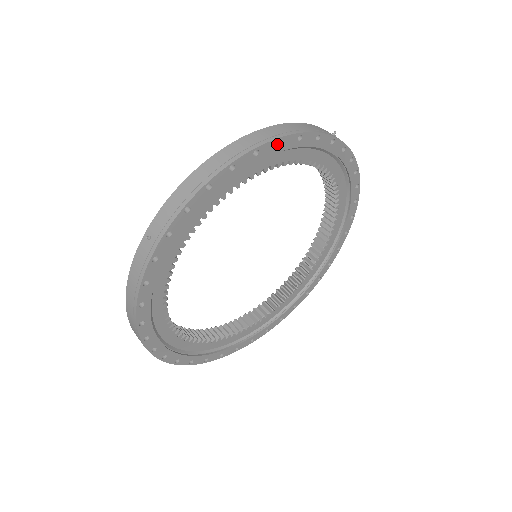
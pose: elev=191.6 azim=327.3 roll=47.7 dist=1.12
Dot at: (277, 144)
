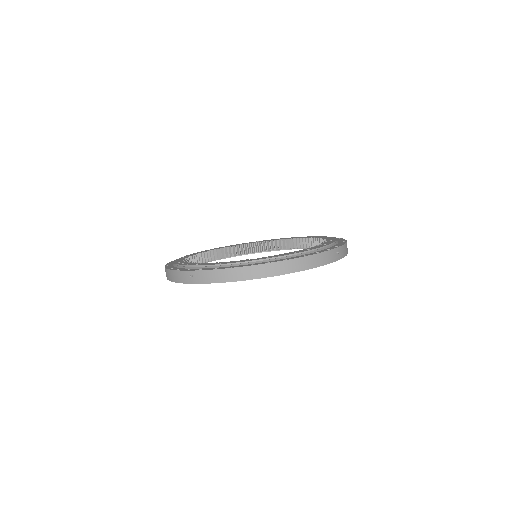
Dot at: (289, 271)
